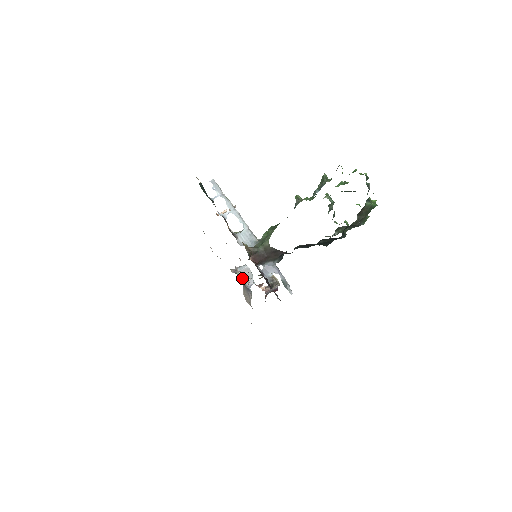
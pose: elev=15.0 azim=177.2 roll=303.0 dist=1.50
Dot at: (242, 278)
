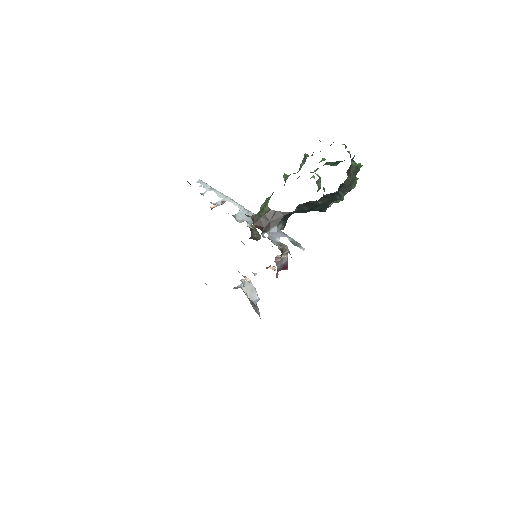
Dot at: occluded
